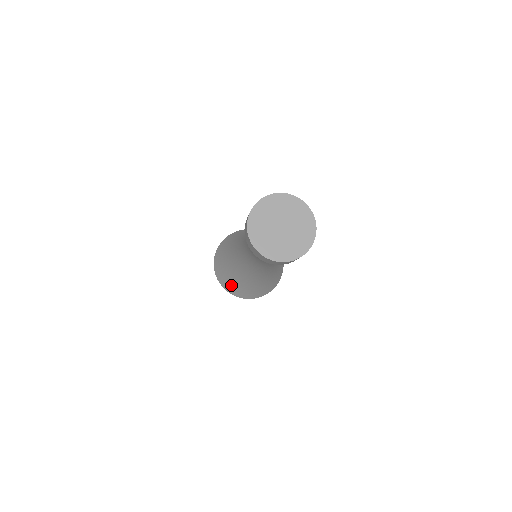
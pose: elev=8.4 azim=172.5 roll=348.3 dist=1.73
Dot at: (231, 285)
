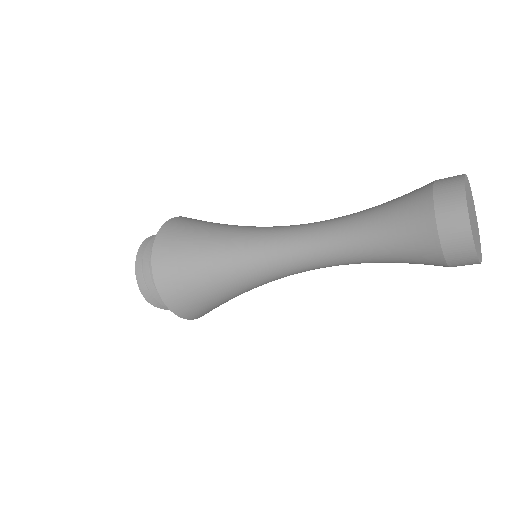
Dot at: (184, 291)
